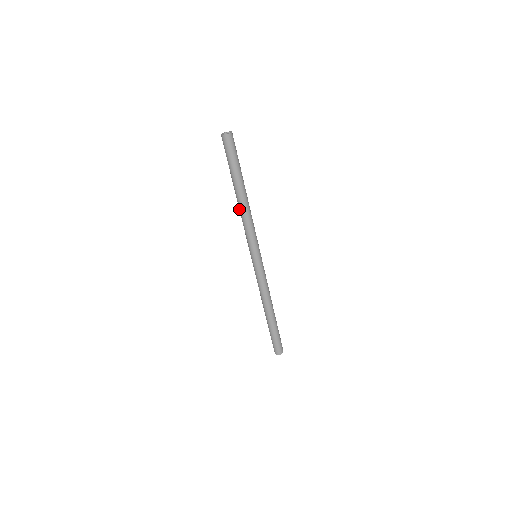
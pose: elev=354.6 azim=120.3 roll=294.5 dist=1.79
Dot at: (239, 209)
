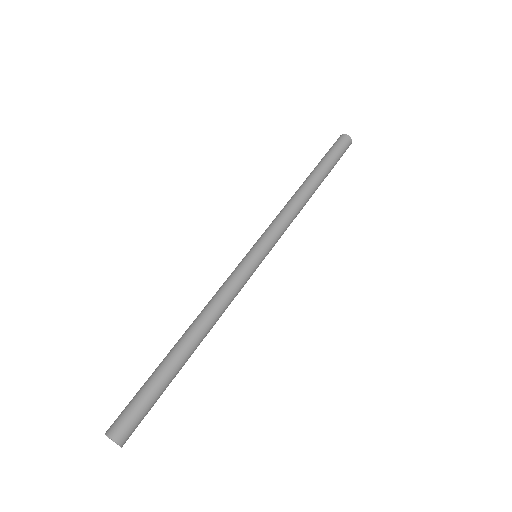
Dot at: occluded
